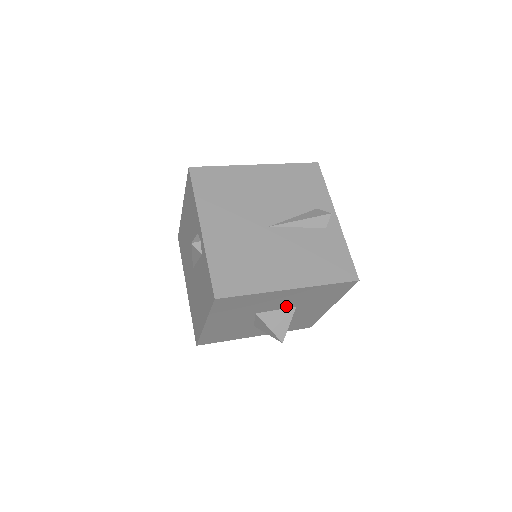
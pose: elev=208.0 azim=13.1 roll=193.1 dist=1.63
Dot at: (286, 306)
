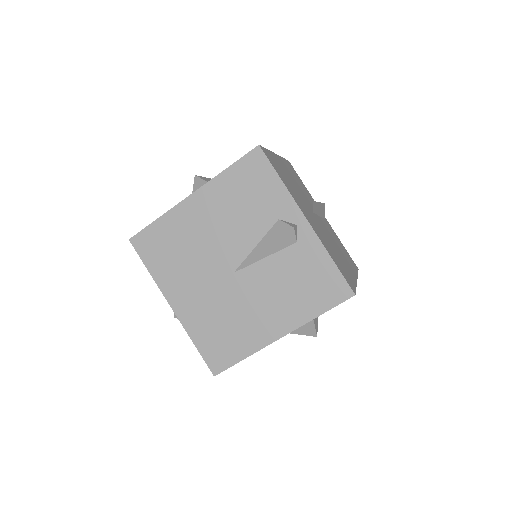
Dot at: occluded
